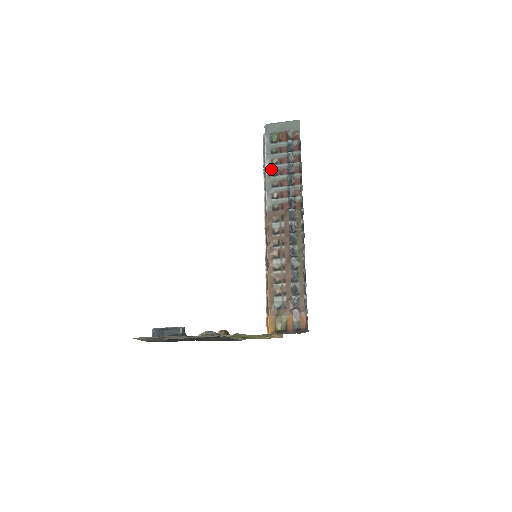
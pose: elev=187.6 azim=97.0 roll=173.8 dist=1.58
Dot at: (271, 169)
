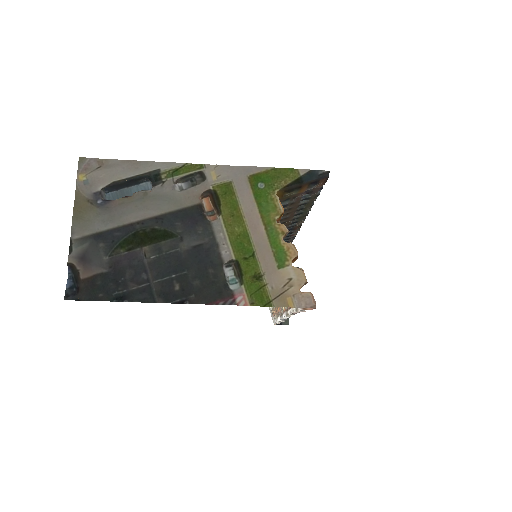
Dot at: occluded
